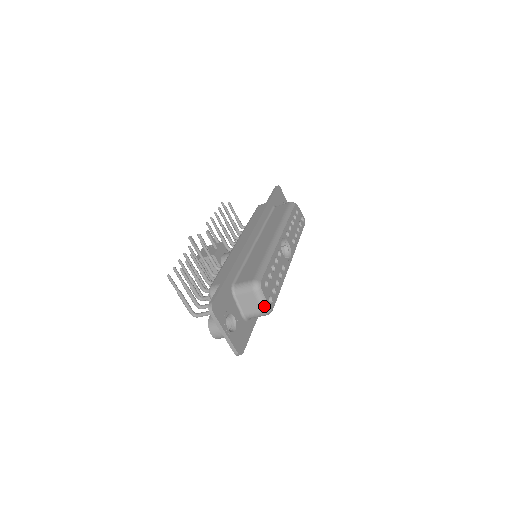
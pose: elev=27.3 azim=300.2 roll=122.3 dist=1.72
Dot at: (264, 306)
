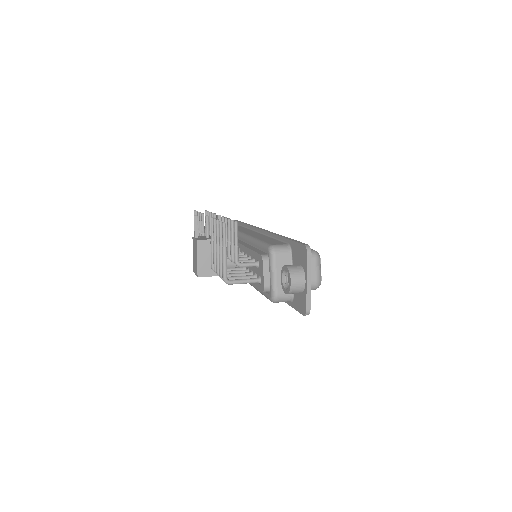
Dot at: (319, 277)
